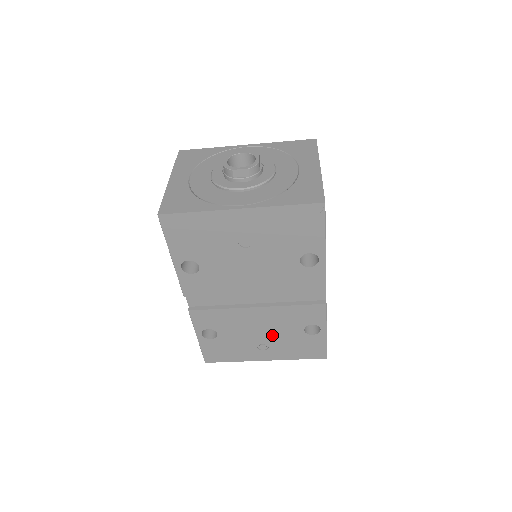
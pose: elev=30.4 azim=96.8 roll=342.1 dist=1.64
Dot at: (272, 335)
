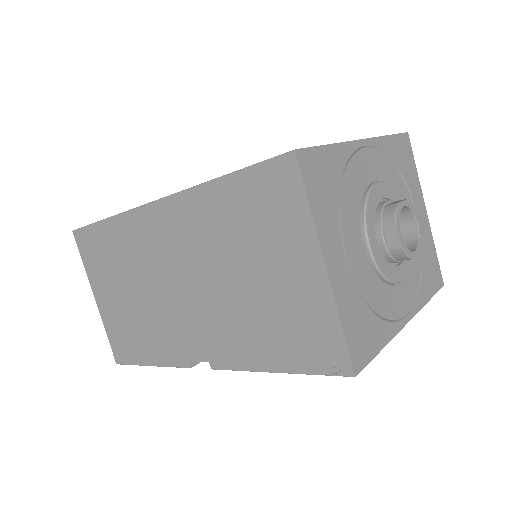
Dot at: occluded
